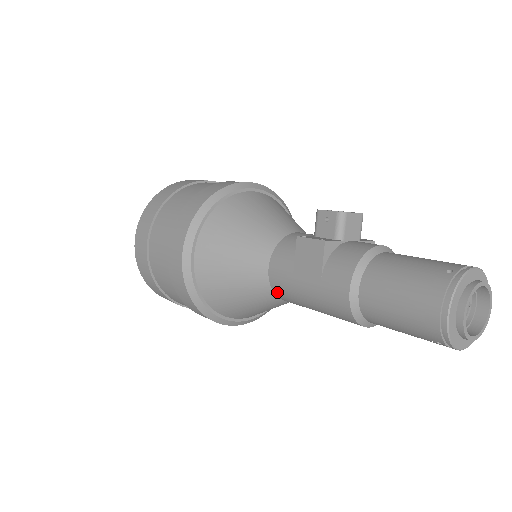
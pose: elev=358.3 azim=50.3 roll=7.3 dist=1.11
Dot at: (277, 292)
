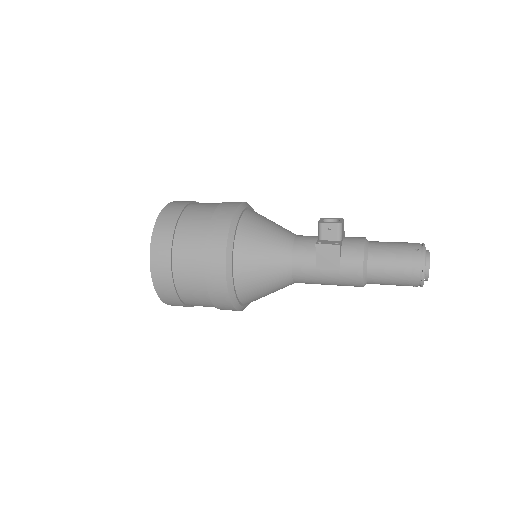
Dot at: (297, 280)
